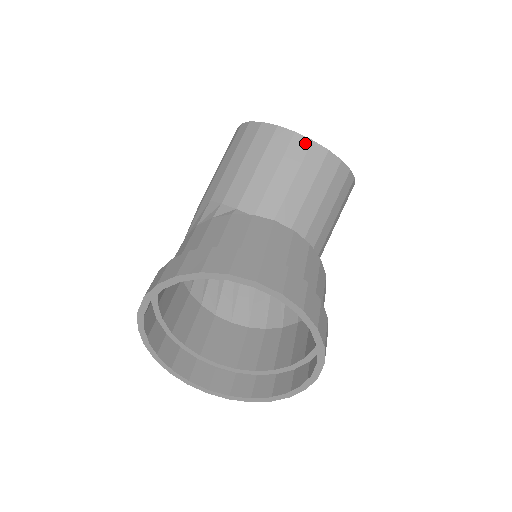
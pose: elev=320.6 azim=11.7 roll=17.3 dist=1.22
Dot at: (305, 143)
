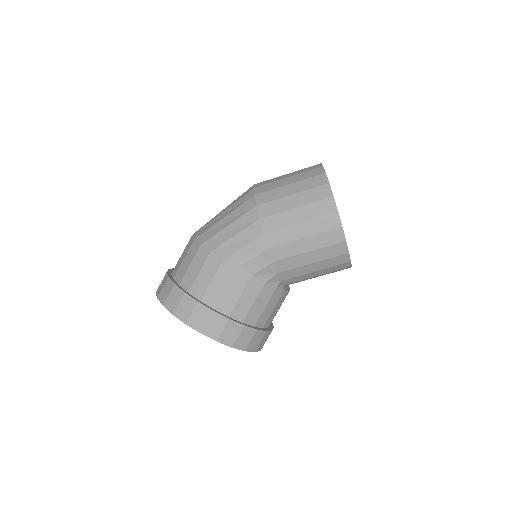
Dot at: (347, 268)
